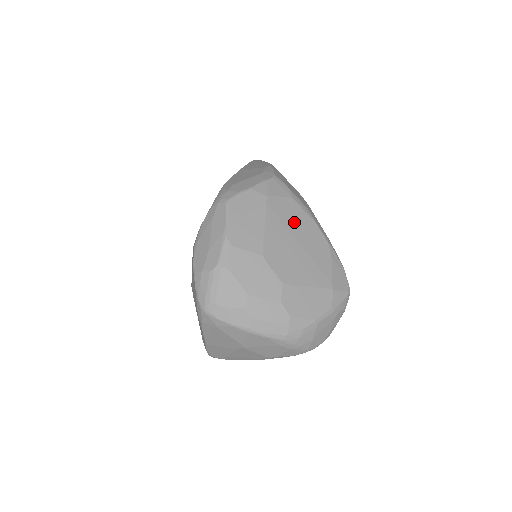
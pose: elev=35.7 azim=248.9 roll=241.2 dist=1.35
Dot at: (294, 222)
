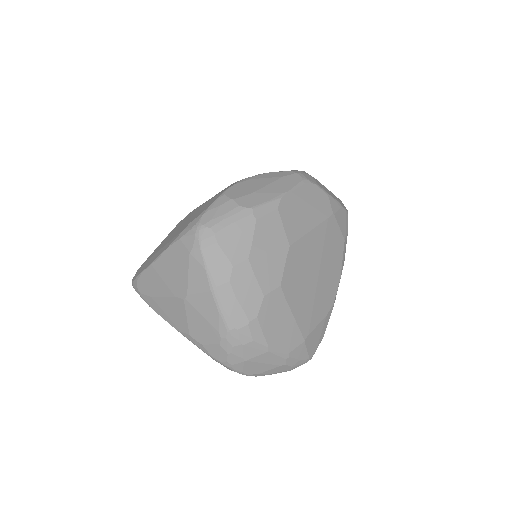
Dot at: (330, 257)
